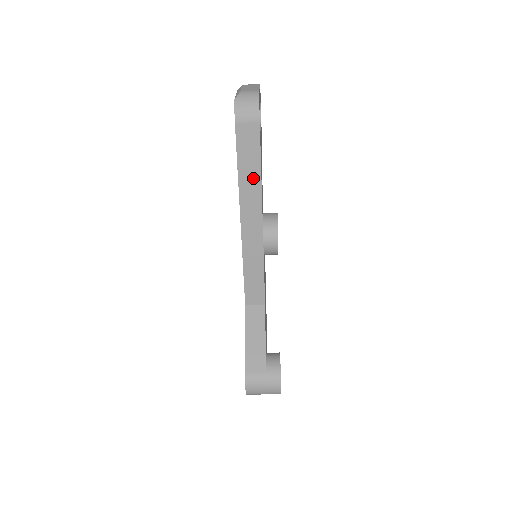
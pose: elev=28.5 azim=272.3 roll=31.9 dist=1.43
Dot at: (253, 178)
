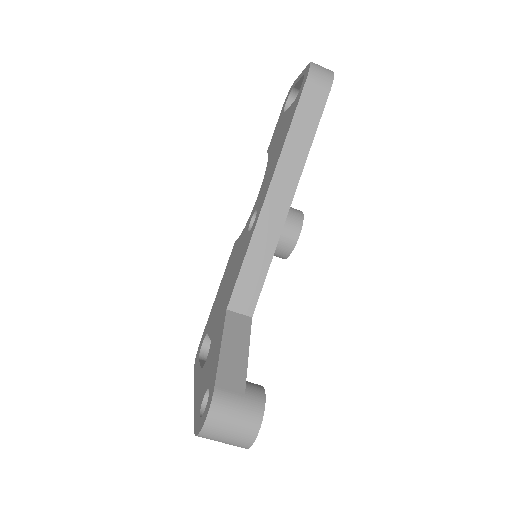
Dot at: (302, 144)
